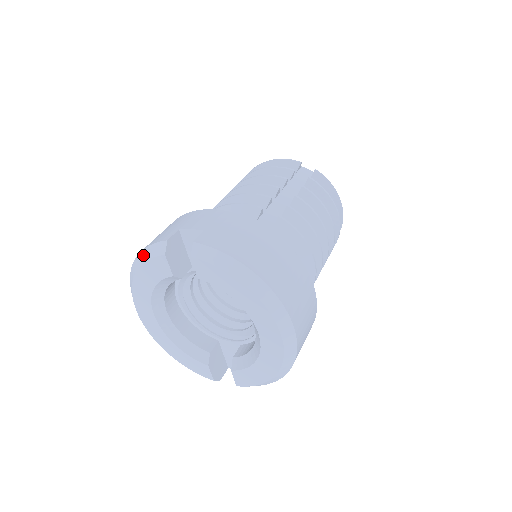
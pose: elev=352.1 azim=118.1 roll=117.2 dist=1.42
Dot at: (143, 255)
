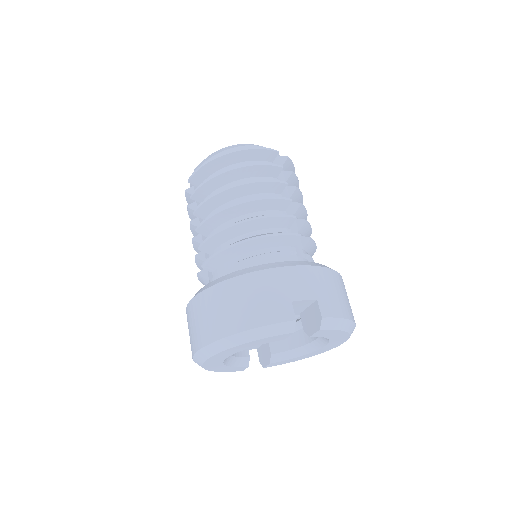
Dot at: (260, 332)
